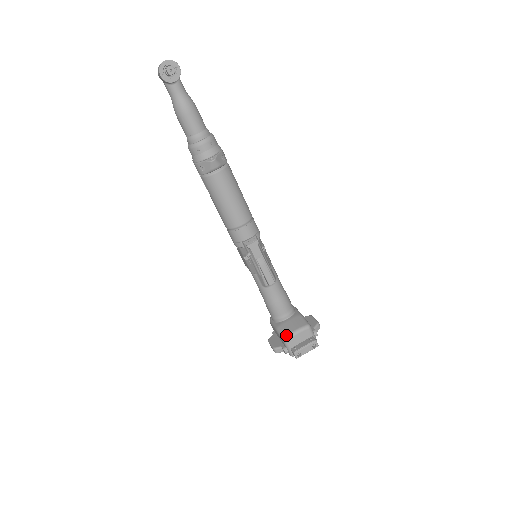
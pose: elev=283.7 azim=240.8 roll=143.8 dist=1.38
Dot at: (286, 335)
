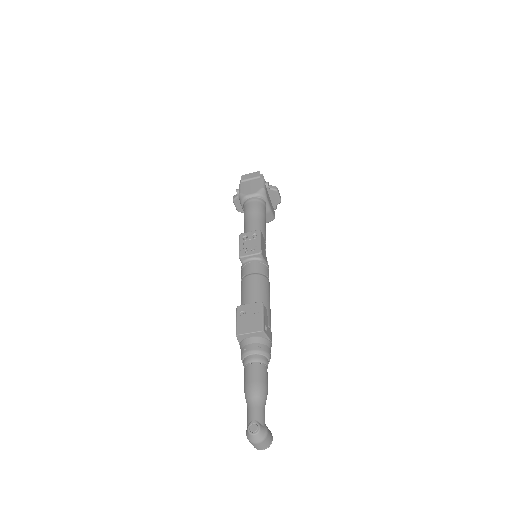
Dot at: occluded
